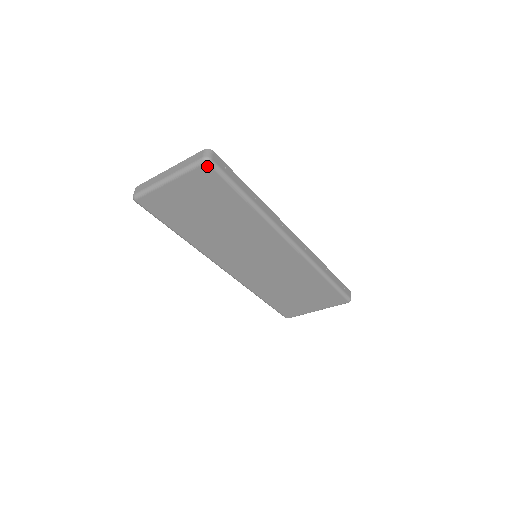
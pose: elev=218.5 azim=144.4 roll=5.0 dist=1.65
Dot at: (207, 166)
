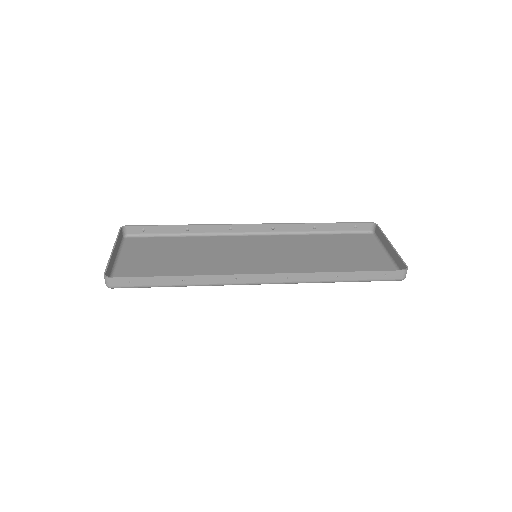
Dot at: occluded
